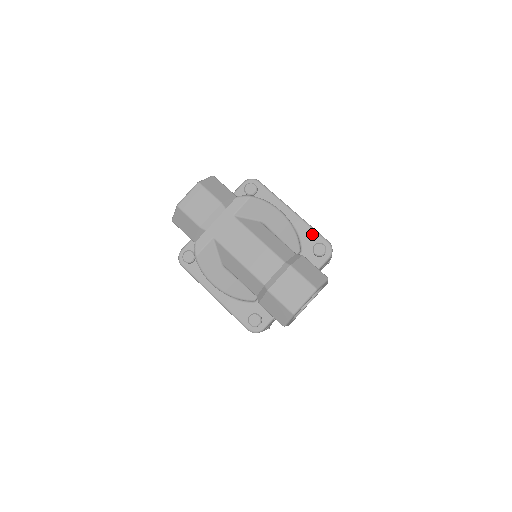
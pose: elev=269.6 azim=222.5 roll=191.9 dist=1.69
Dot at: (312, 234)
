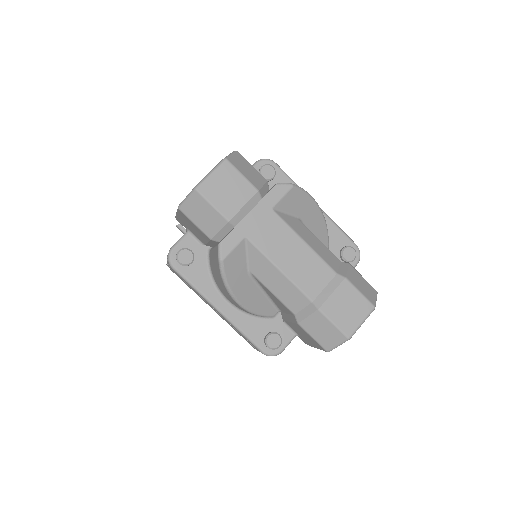
Dot at: (339, 235)
